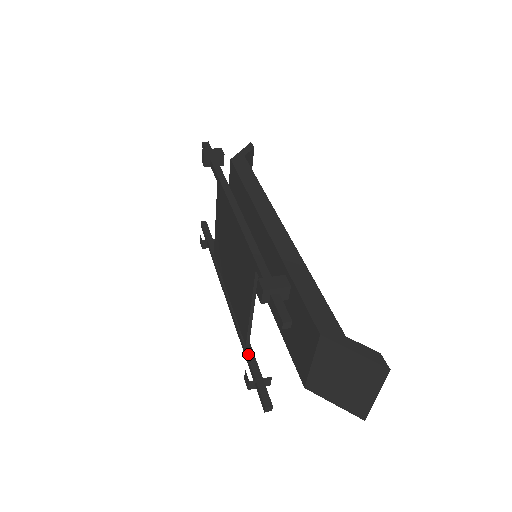
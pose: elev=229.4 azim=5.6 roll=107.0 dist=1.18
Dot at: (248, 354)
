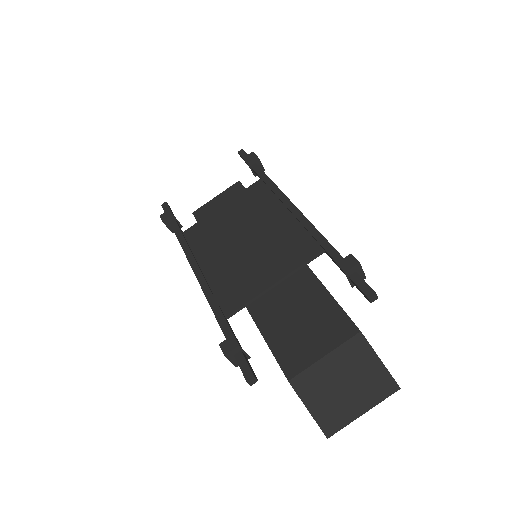
Dot at: (229, 325)
